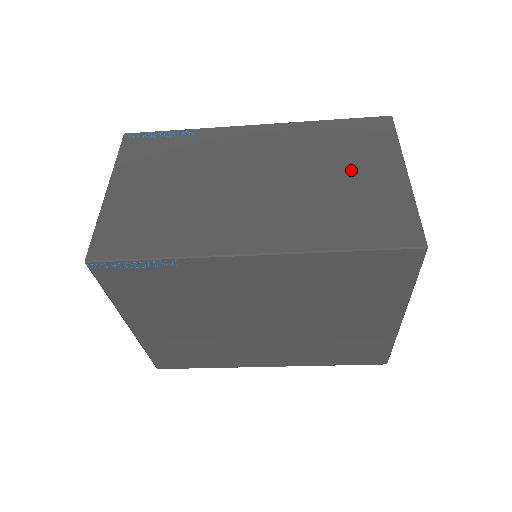
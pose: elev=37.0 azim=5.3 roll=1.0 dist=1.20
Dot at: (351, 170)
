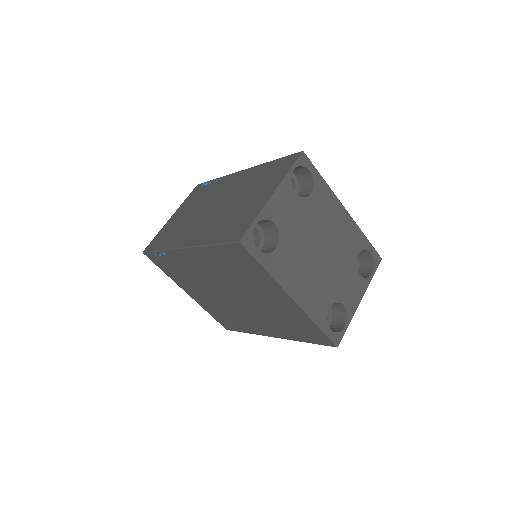
Dot at: (252, 195)
